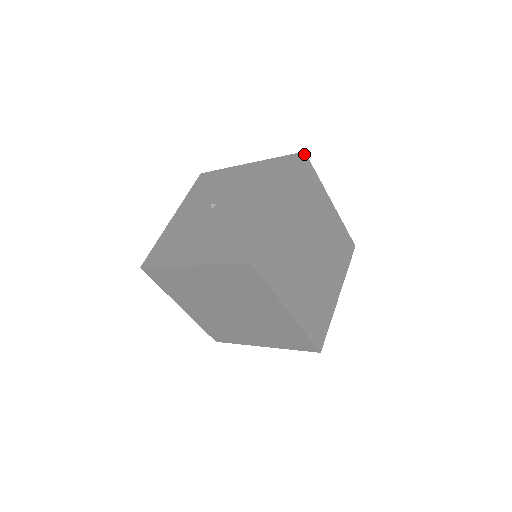
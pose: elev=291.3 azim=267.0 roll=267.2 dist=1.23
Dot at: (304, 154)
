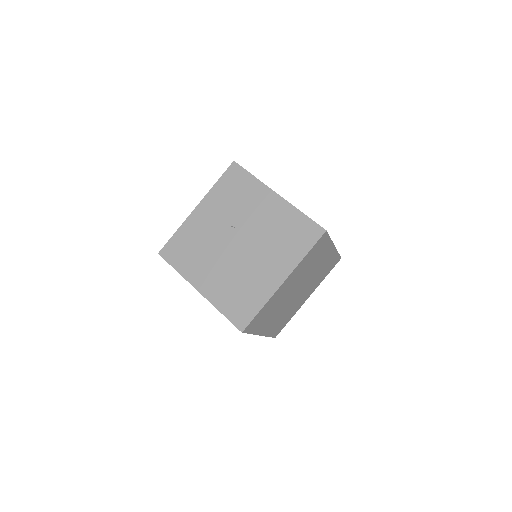
Dot at: (325, 233)
